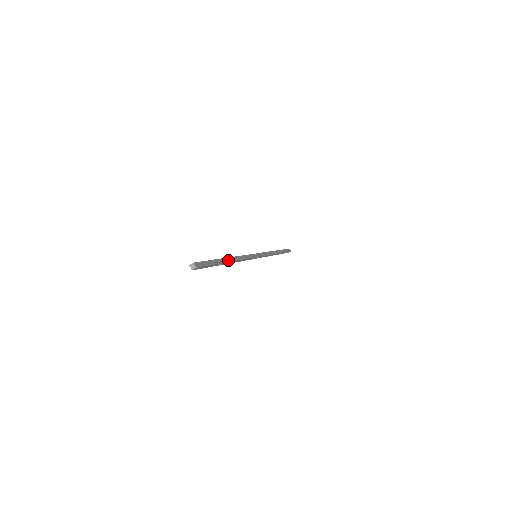
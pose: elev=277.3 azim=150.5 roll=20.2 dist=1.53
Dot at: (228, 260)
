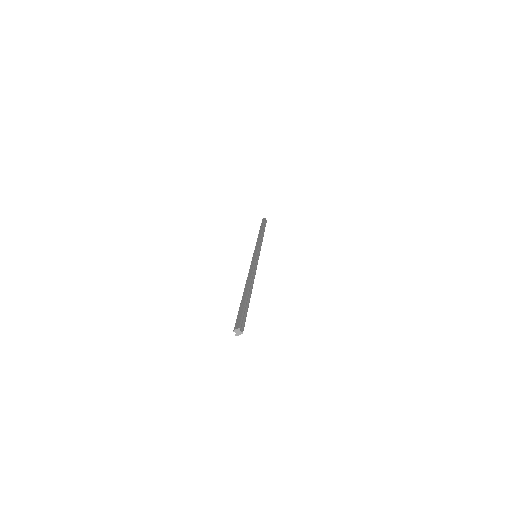
Dot at: (250, 290)
